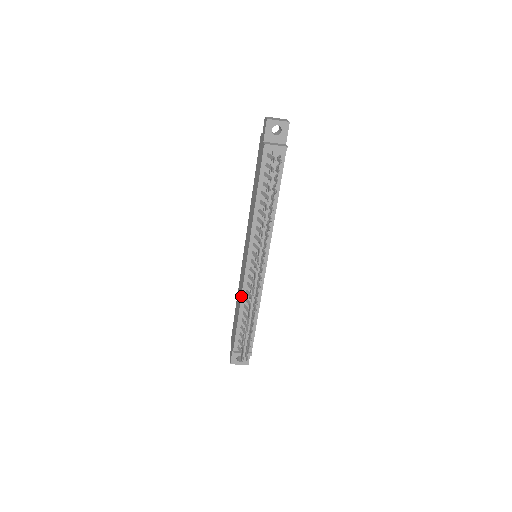
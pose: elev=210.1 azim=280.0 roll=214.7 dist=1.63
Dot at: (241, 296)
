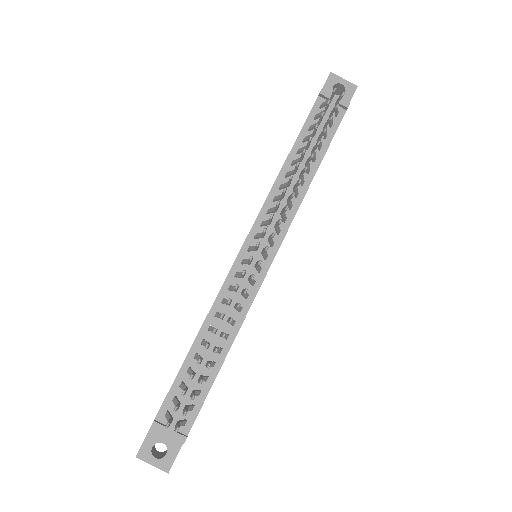
Dot at: (211, 307)
